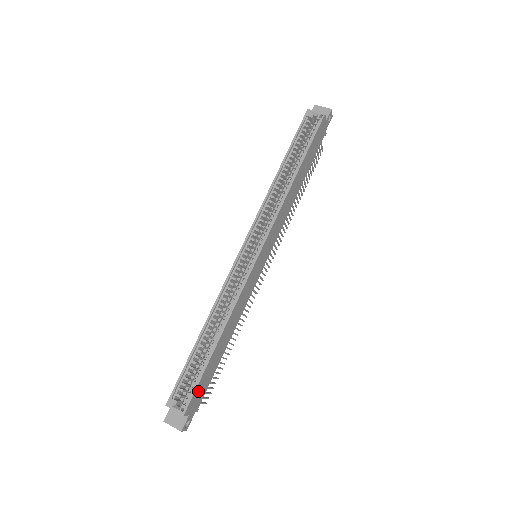
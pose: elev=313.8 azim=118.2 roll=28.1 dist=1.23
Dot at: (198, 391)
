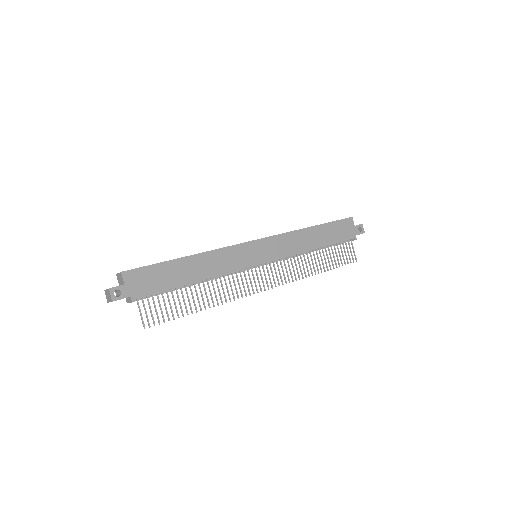
Dot at: (145, 275)
